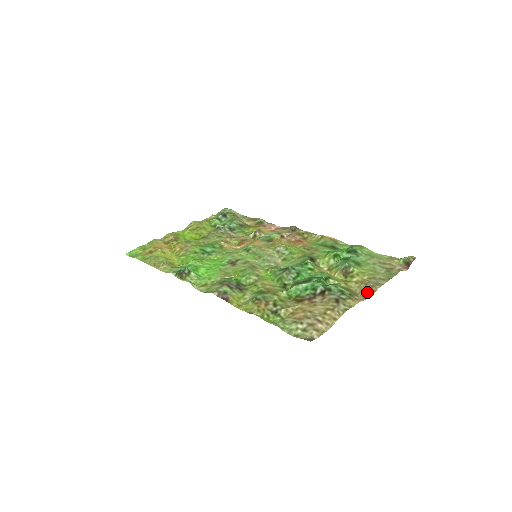
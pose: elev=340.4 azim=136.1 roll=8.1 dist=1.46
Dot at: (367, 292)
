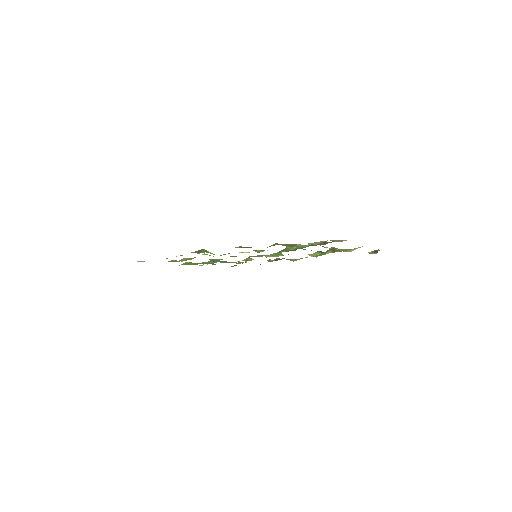
Dot at: (355, 249)
